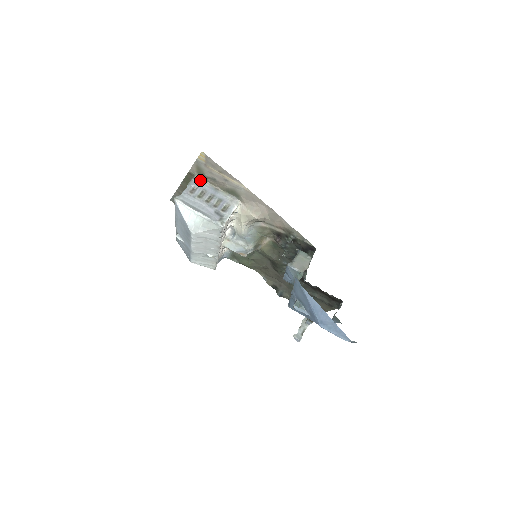
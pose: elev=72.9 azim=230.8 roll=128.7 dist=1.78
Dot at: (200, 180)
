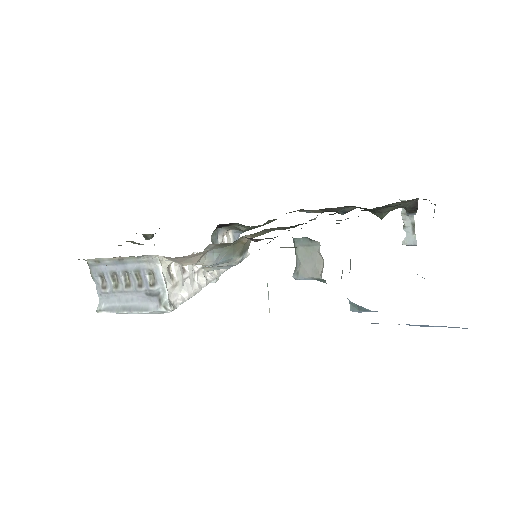
Dot at: (96, 262)
